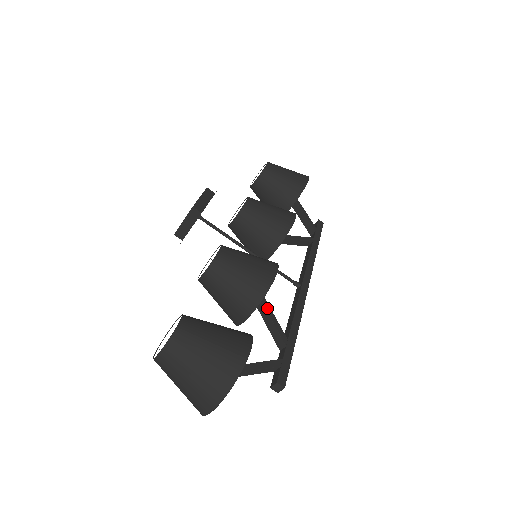
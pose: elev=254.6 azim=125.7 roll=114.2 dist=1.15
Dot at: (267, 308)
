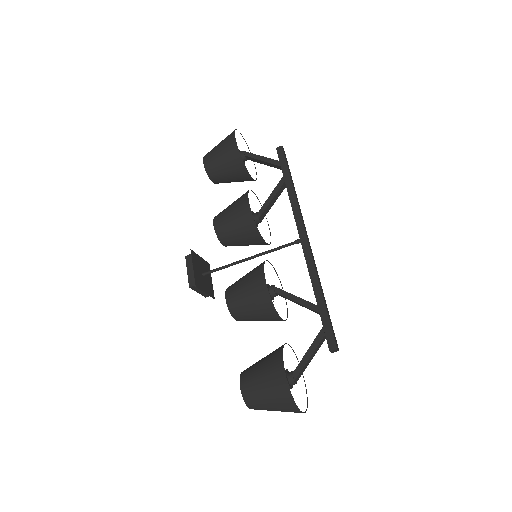
Dot at: (288, 297)
